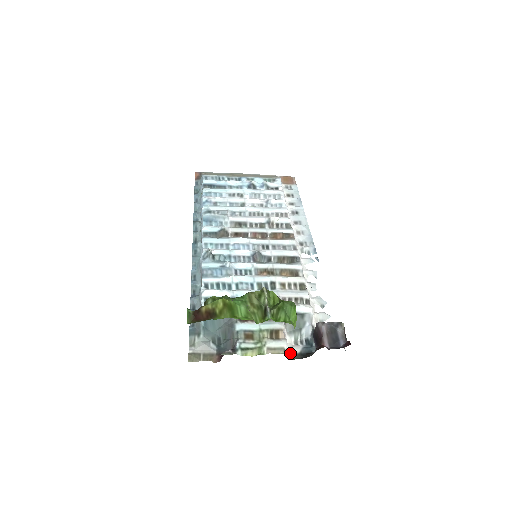
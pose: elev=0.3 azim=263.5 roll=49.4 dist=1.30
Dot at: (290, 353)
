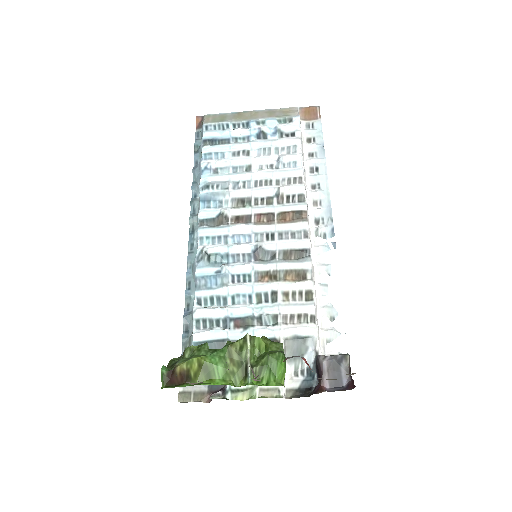
Dot at: (287, 389)
